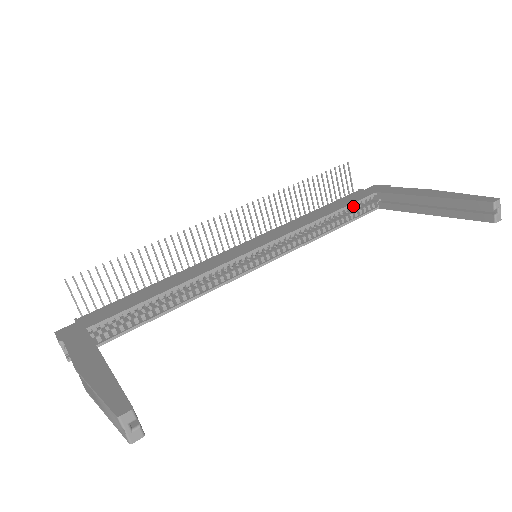
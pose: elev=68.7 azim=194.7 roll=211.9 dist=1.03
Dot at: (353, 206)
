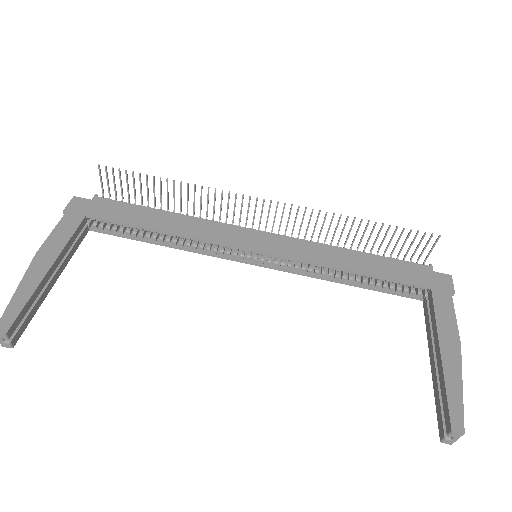
Dot at: (393, 281)
